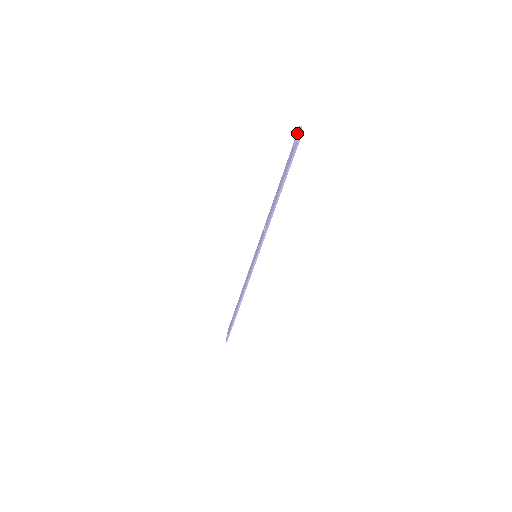
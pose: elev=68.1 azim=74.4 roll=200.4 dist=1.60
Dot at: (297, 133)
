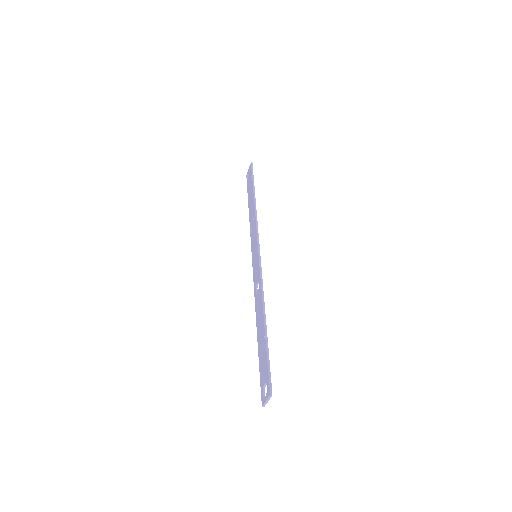
Dot at: (267, 390)
